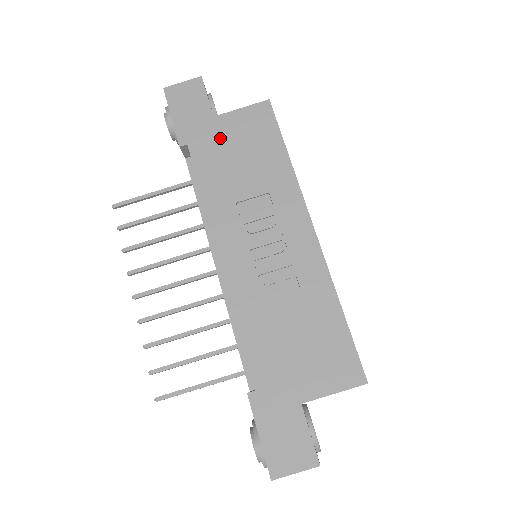
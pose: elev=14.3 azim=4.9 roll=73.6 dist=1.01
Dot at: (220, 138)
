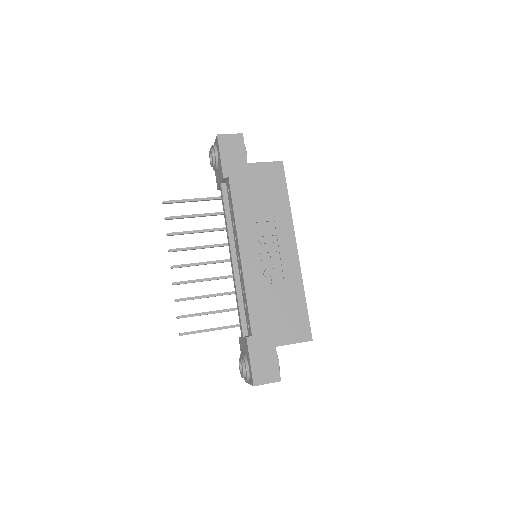
Dot at: (250, 178)
